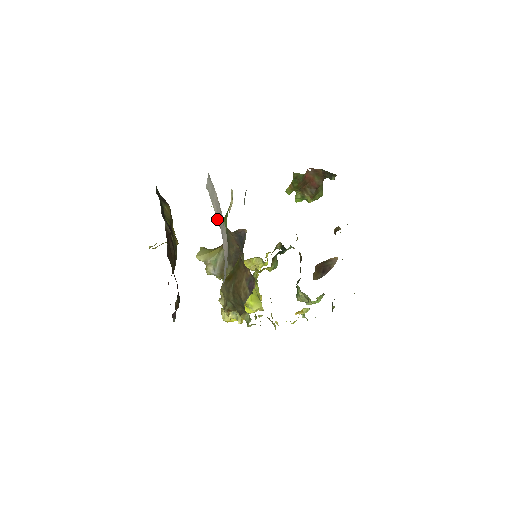
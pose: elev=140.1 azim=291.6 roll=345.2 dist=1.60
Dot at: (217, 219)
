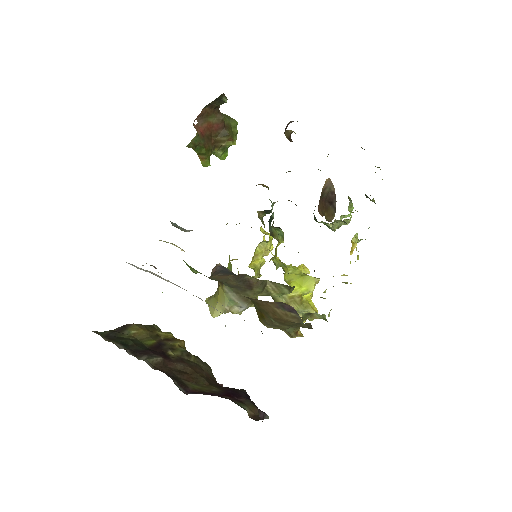
Dot at: occluded
